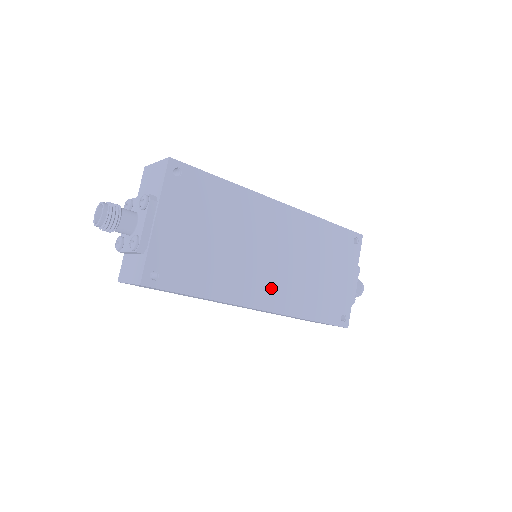
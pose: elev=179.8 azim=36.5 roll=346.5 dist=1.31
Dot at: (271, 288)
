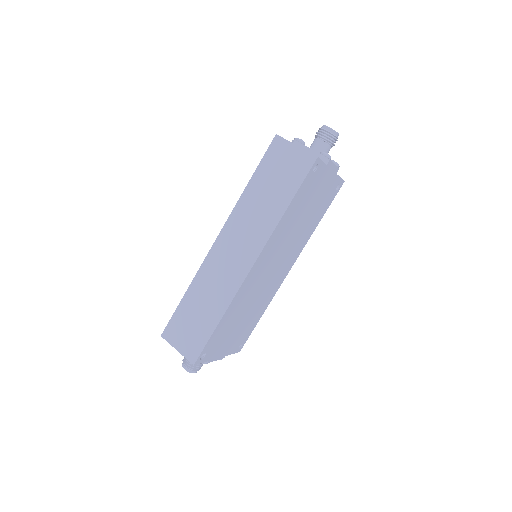
Dot at: (286, 265)
